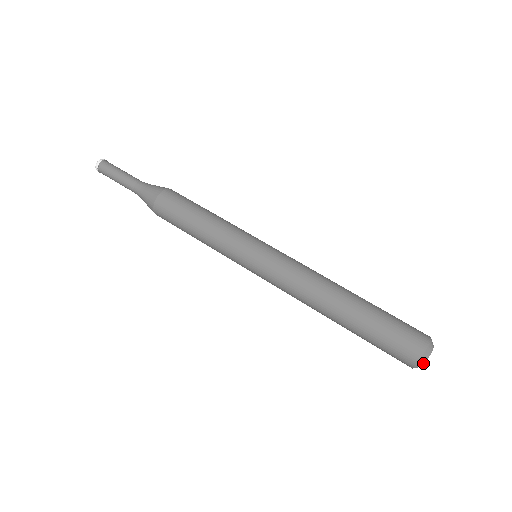
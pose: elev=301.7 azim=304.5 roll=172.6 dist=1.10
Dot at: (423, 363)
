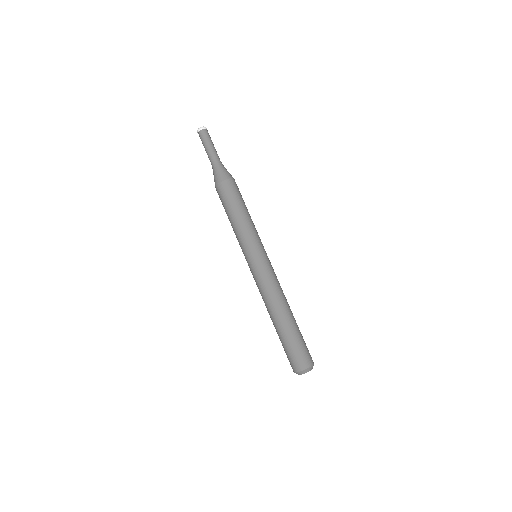
Dot at: (298, 374)
